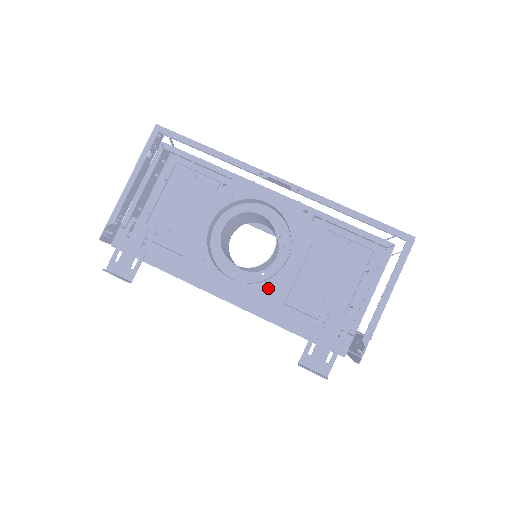
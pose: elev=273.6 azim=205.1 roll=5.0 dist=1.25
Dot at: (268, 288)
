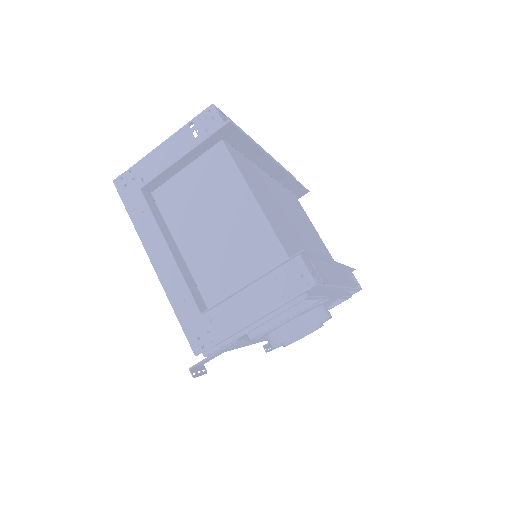
Dot at: occluded
